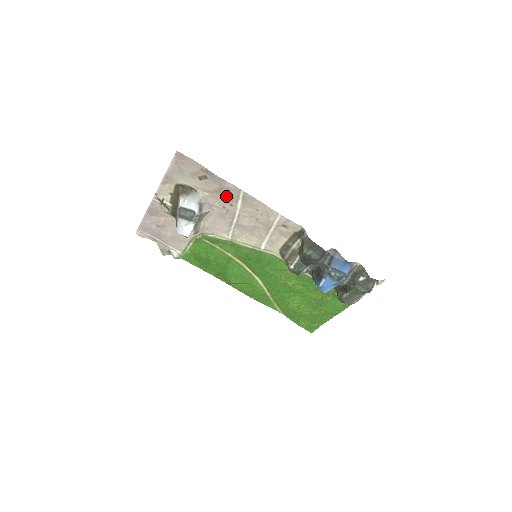
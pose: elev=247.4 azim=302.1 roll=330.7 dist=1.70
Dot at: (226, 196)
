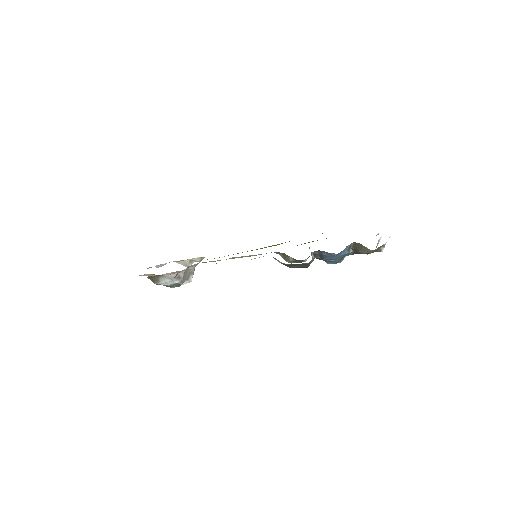
Dot at: occluded
